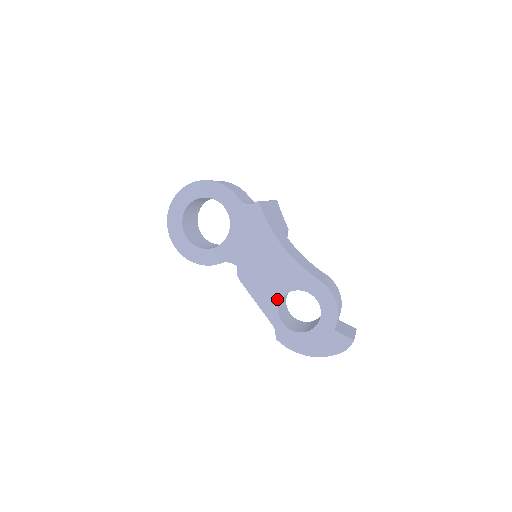
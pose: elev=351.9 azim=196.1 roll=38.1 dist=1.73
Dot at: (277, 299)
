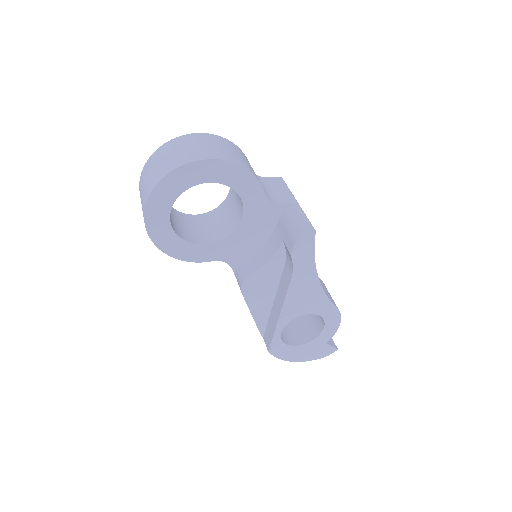
Dot at: (287, 321)
